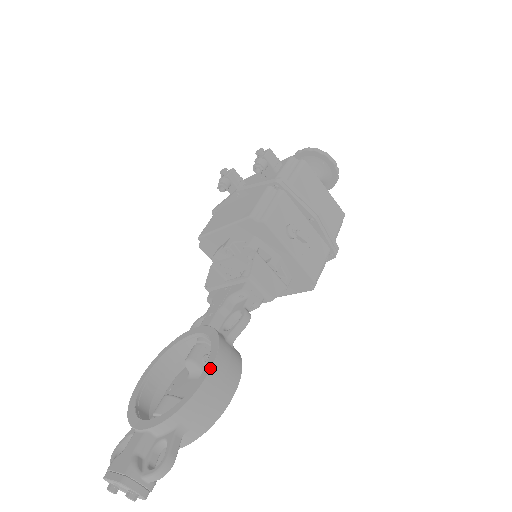
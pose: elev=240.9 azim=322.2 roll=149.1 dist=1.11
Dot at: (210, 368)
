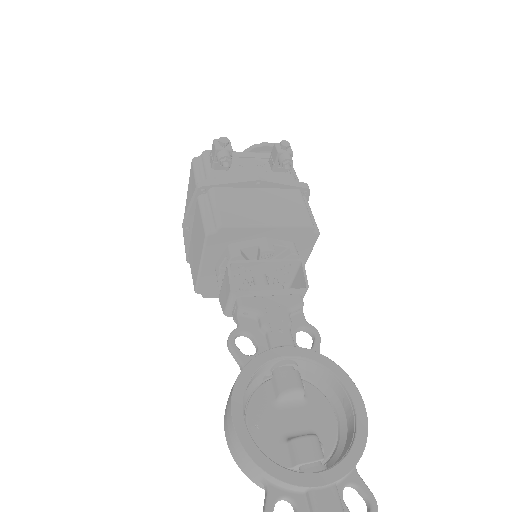
Dot at: (361, 396)
